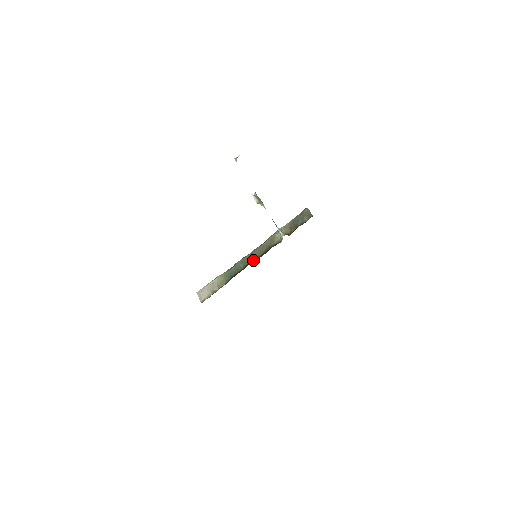
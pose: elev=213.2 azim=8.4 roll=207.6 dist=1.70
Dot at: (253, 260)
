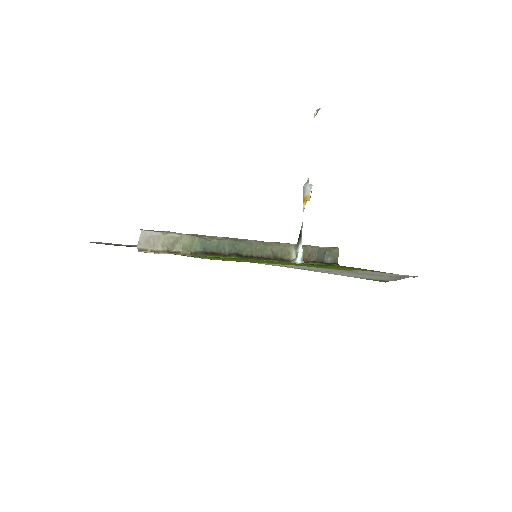
Dot at: (245, 254)
